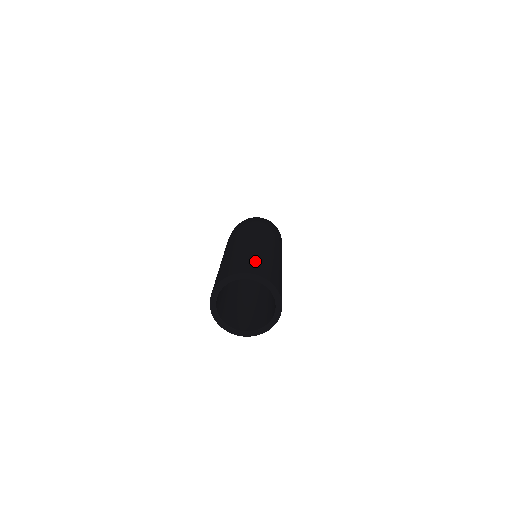
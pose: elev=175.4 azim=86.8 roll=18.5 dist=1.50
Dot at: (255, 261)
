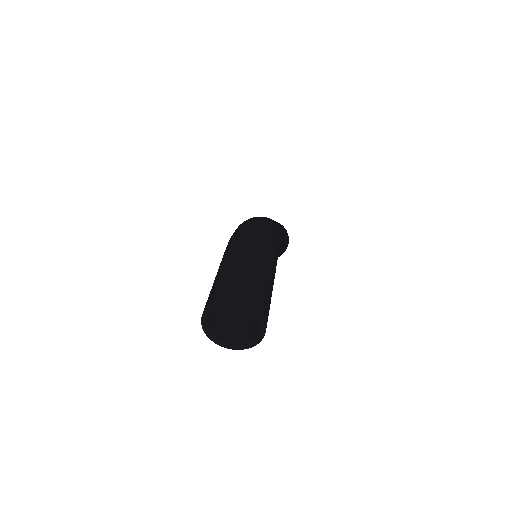
Dot at: (243, 283)
